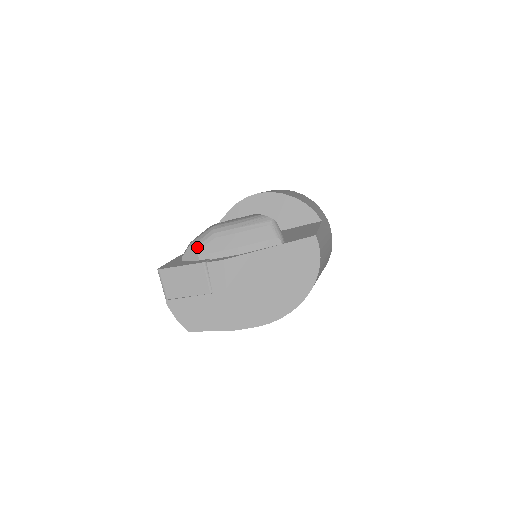
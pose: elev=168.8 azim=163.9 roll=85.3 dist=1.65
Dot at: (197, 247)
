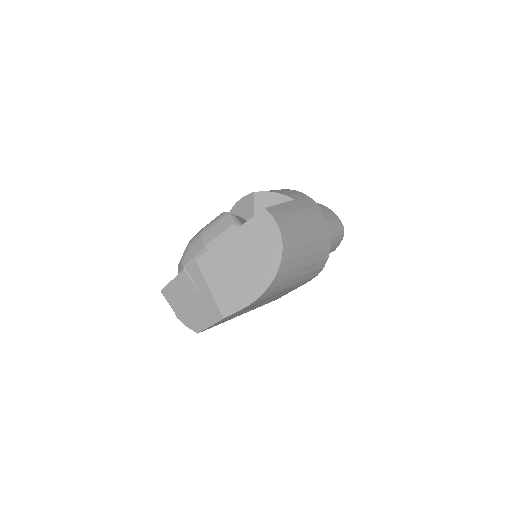
Dot at: (181, 261)
